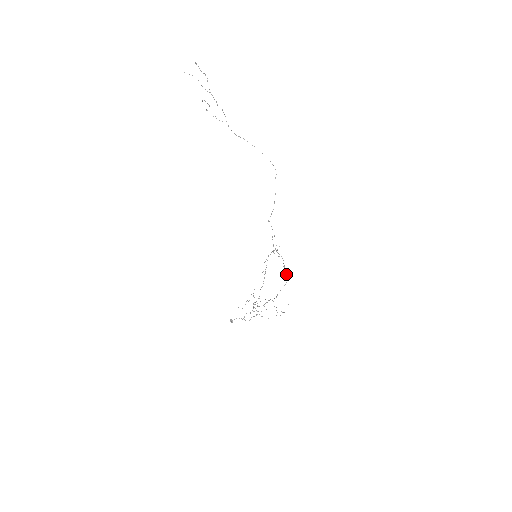
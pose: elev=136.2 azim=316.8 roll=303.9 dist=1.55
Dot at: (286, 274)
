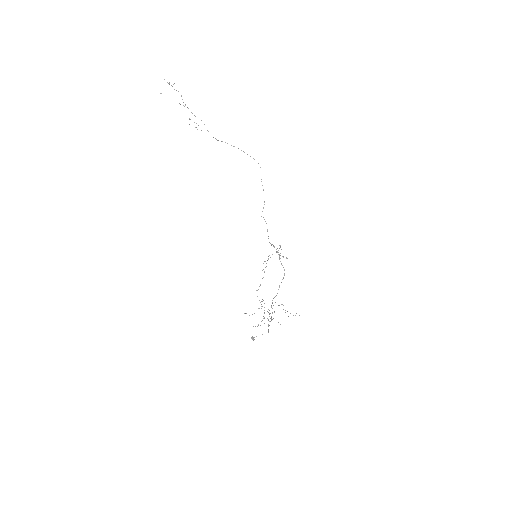
Dot at: occluded
